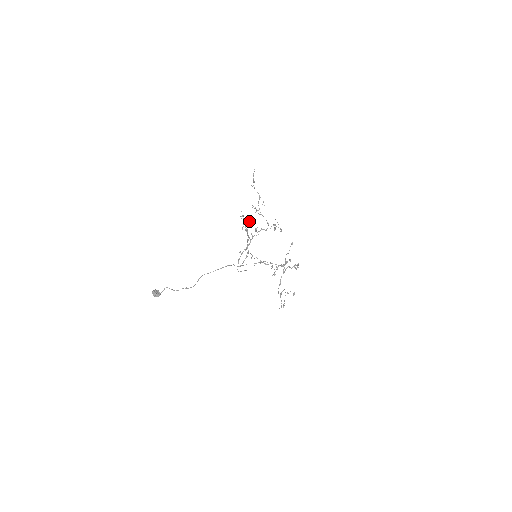
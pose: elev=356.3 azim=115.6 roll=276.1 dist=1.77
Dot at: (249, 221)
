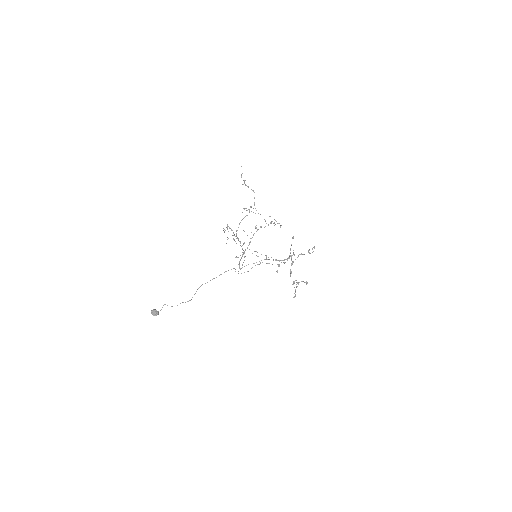
Dot at: occluded
